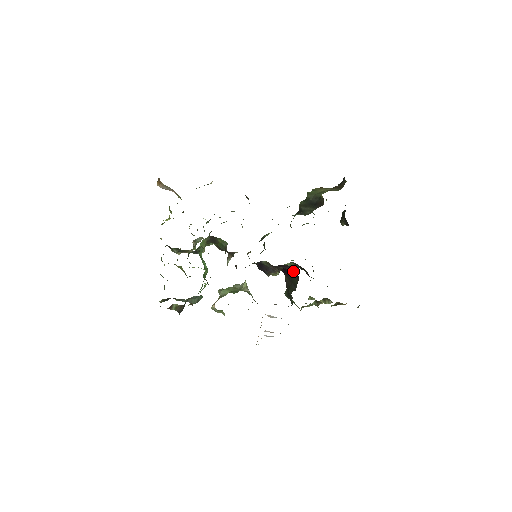
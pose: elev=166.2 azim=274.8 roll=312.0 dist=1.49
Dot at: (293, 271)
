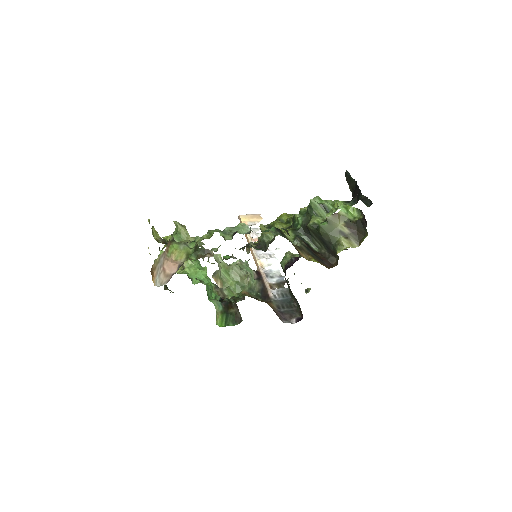
Dot at: occluded
